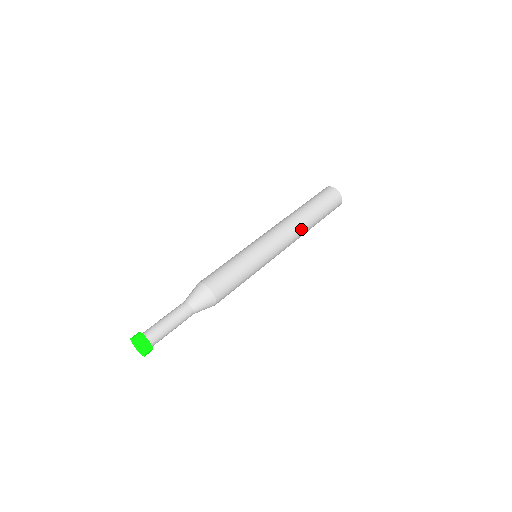
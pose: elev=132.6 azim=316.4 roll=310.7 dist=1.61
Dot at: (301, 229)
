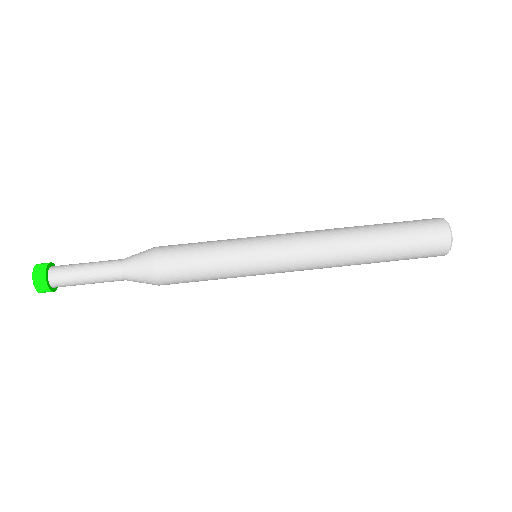
Dot at: (342, 265)
